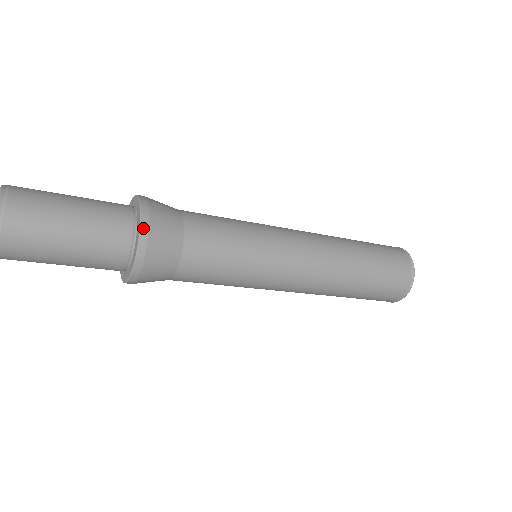
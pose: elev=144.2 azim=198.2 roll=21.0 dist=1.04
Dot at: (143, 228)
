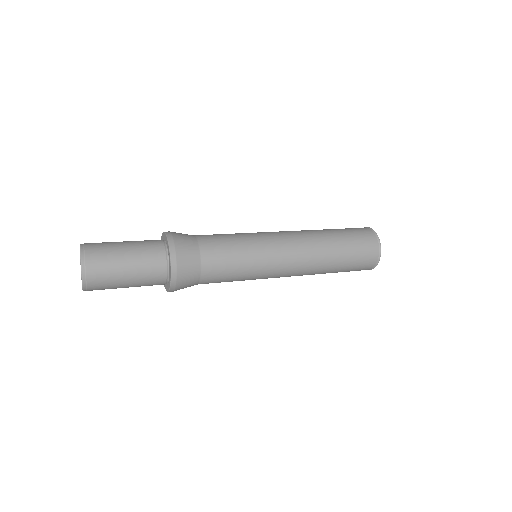
Dot at: (169, 237)
